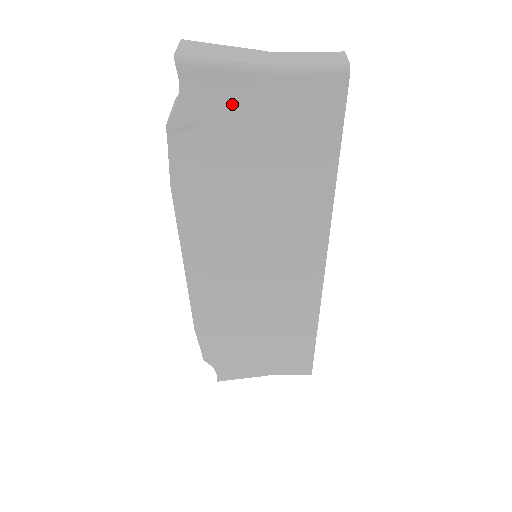
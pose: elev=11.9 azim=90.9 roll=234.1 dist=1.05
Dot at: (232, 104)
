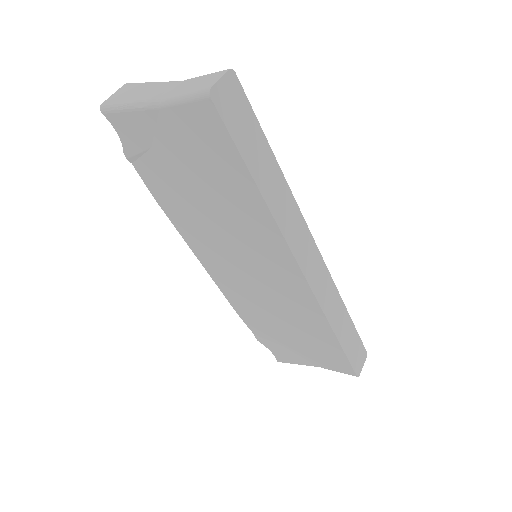
Dot at: (151, 135)
